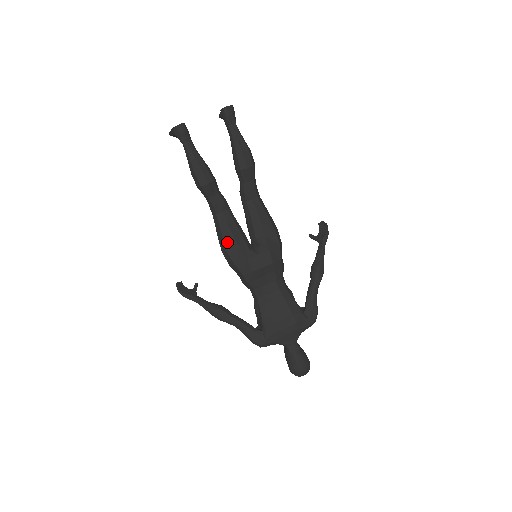
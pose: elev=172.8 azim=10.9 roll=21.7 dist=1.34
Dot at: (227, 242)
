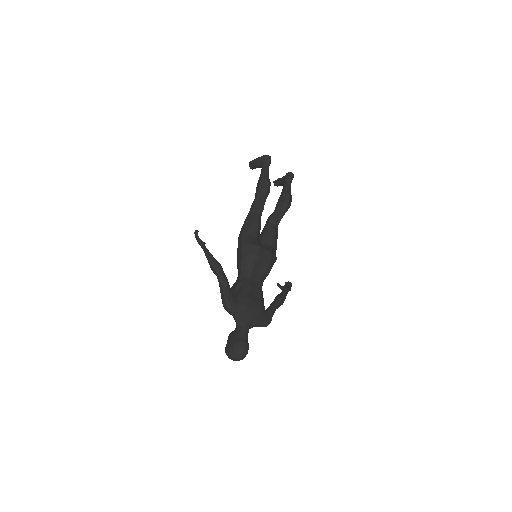
Dot at: (251, 230)
